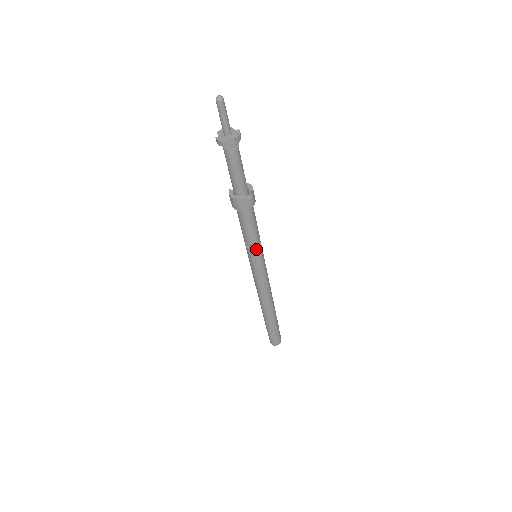
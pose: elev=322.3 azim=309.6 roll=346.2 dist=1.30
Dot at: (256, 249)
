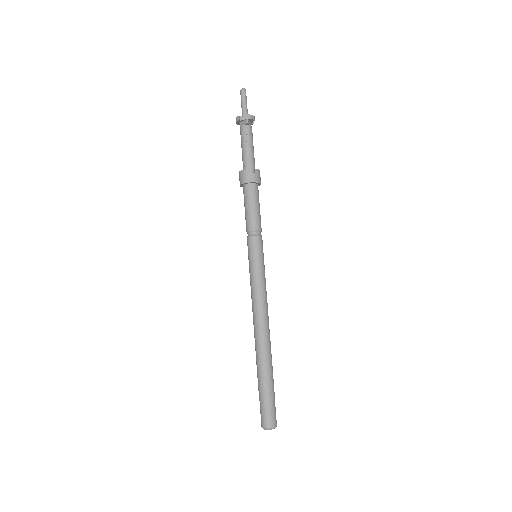
Dot at: (252, 238)
